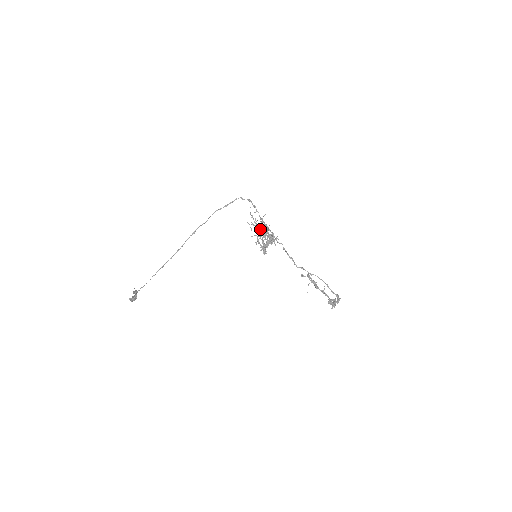
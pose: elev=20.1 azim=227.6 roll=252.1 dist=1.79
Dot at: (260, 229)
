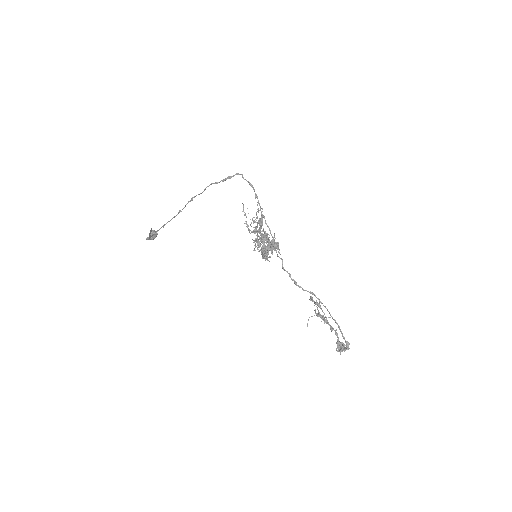
Dot at: occluded
